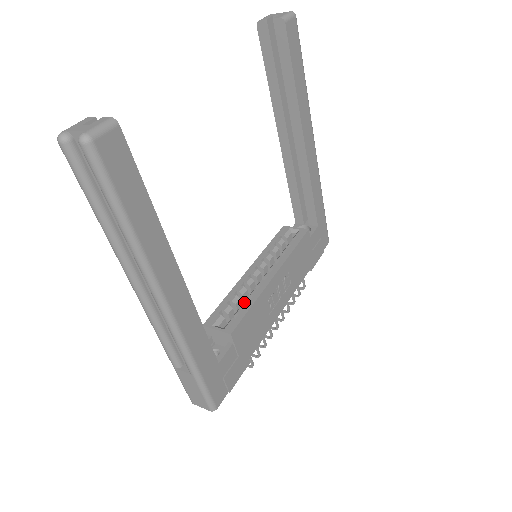
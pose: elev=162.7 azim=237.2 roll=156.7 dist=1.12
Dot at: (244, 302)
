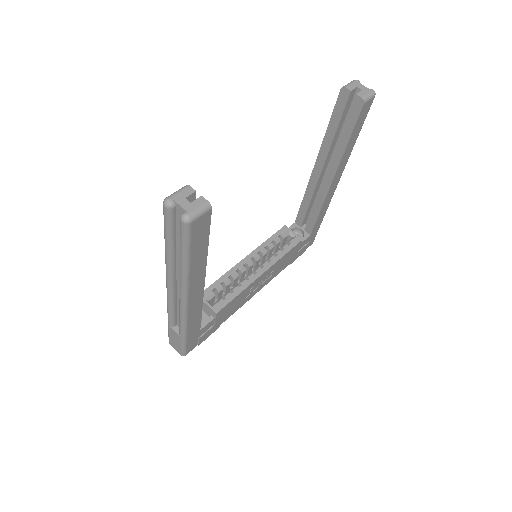
Dot at: (234, 288)
